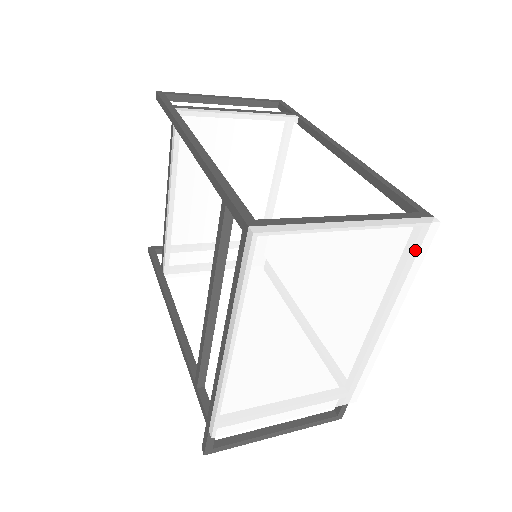
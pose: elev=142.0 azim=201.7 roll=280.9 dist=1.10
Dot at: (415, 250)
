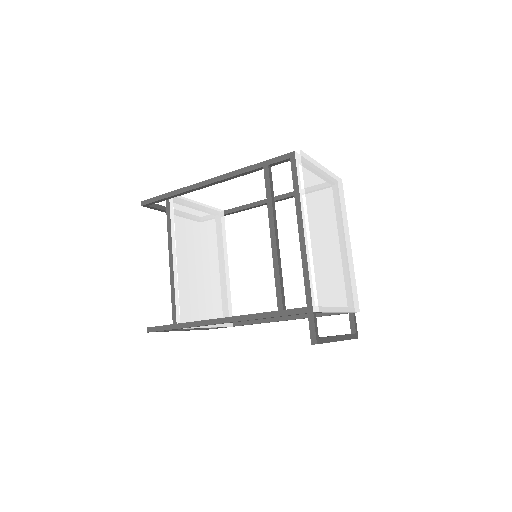
Dot at: (341, 192)
